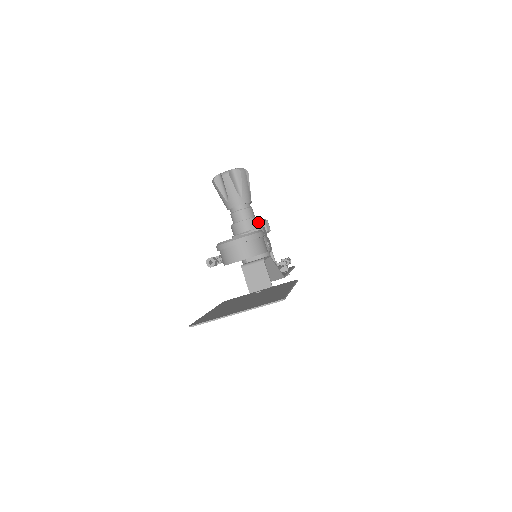
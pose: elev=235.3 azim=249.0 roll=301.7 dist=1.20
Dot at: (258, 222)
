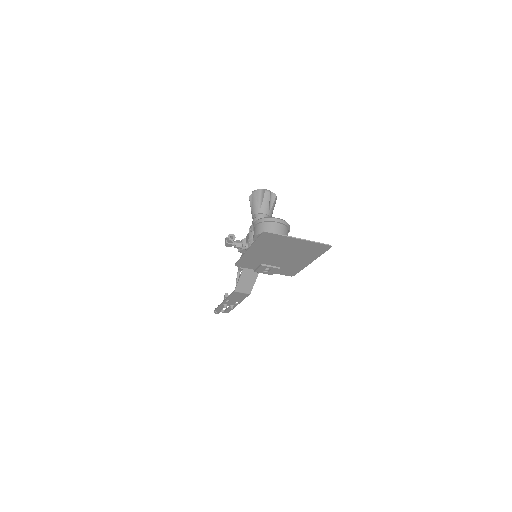
Dot at: occluded
